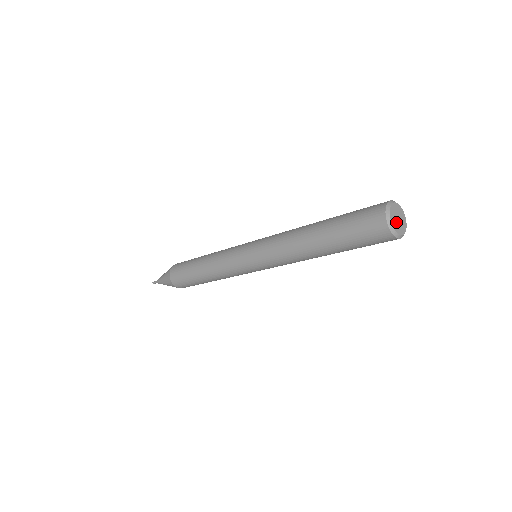
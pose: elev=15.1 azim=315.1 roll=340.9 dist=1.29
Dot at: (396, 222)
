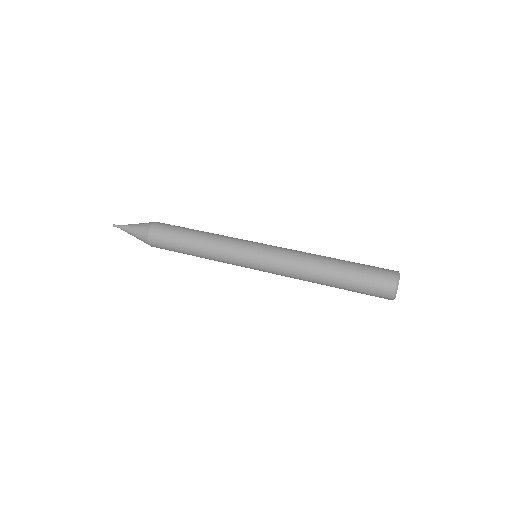
Dot at: occluded
